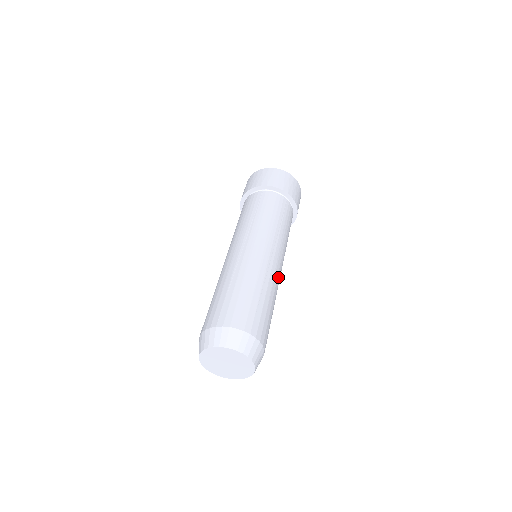
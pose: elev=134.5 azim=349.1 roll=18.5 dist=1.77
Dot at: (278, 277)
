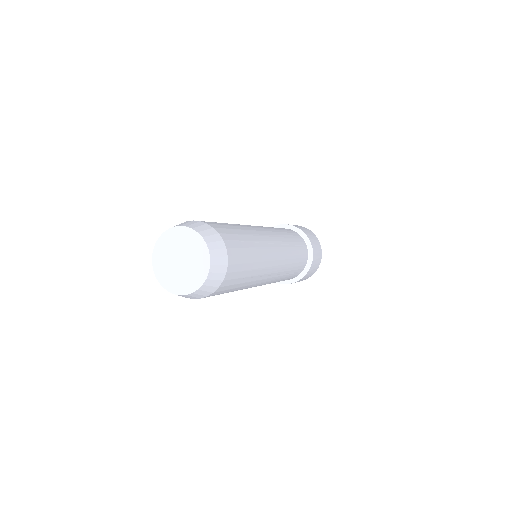
Dot at: (261, 233)
